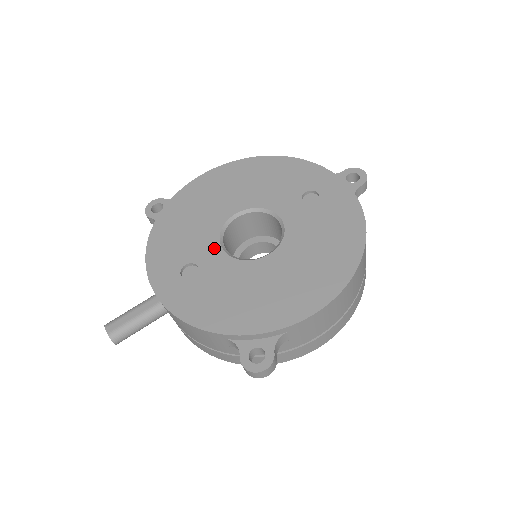
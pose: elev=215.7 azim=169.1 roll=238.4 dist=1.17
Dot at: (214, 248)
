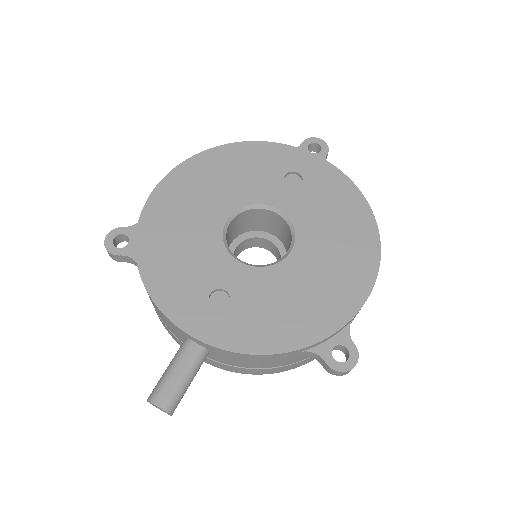
Dot at: (230, 264)
